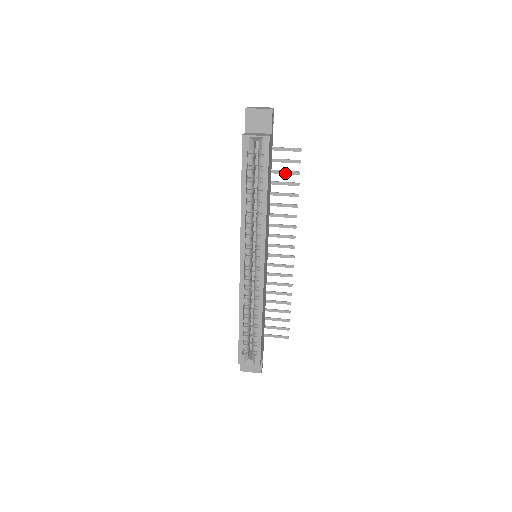
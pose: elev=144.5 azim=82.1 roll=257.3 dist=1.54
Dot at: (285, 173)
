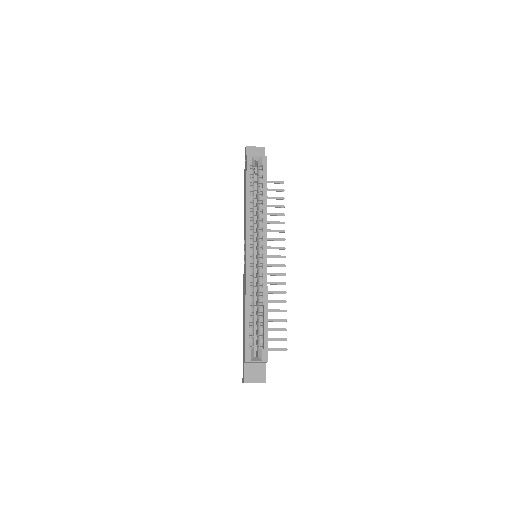
Dot at: (273, 198)
